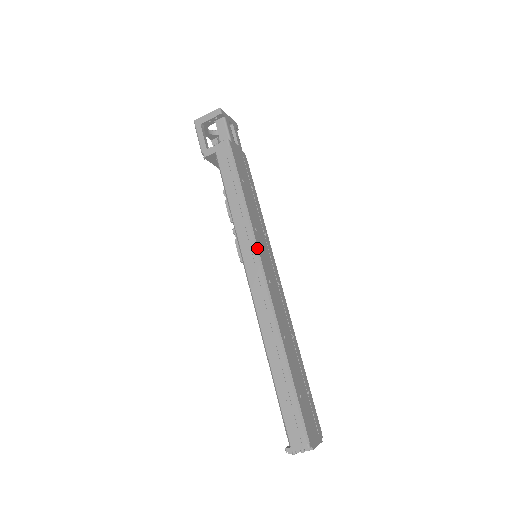
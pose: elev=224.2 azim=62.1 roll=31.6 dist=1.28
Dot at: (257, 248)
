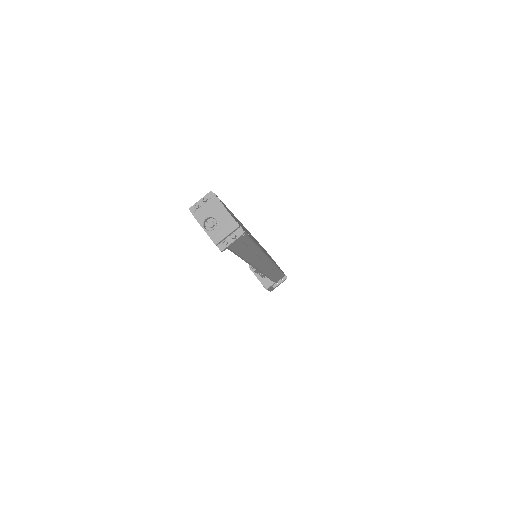
Dot at: occluded
